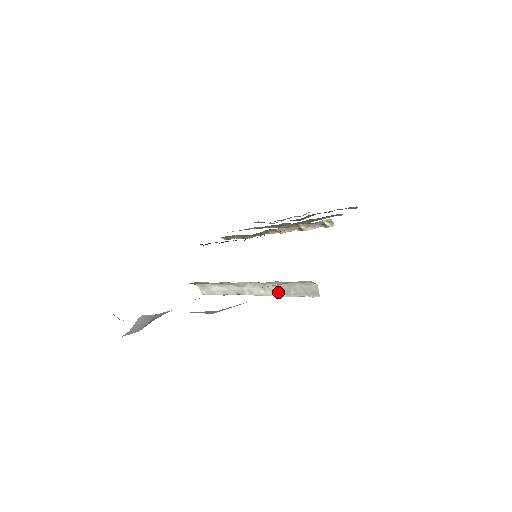
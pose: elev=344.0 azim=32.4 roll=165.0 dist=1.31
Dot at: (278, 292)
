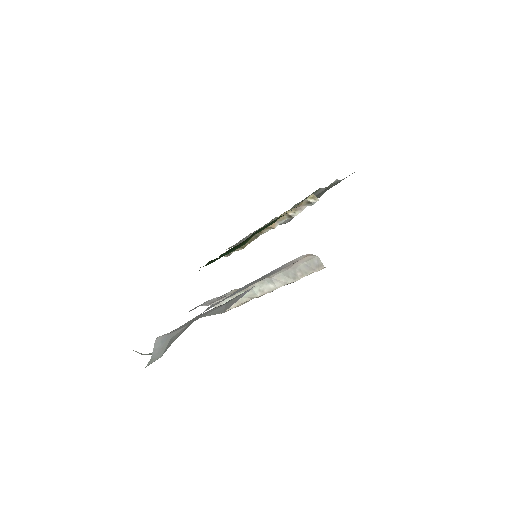
Dot at: (286, 280)
